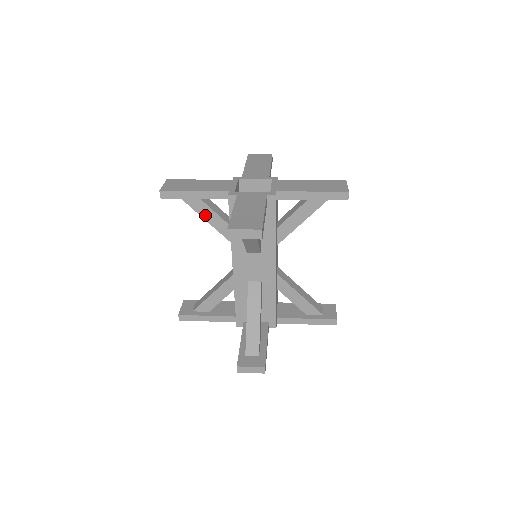
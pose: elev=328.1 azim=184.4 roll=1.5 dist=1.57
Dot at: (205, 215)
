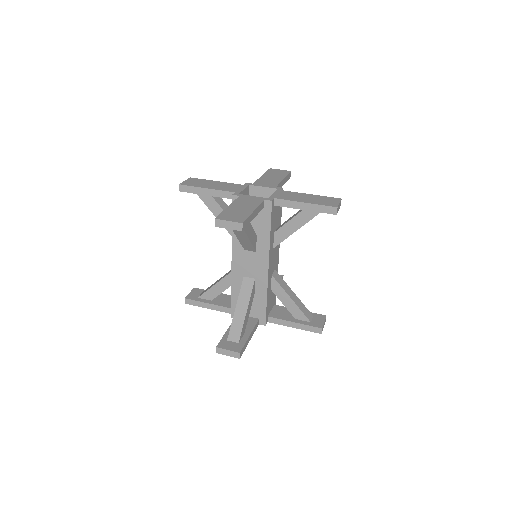
Dot at: (215, 212)
